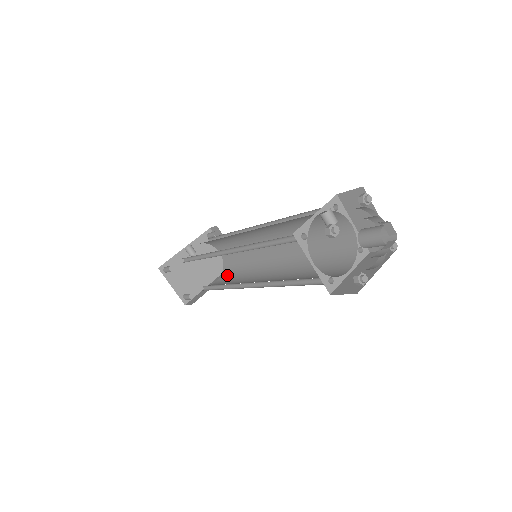
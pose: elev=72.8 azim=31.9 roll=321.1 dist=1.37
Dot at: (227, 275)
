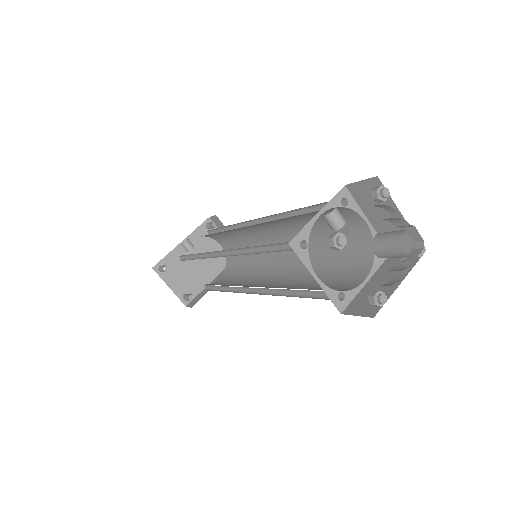
Dot at: (230, 271)
